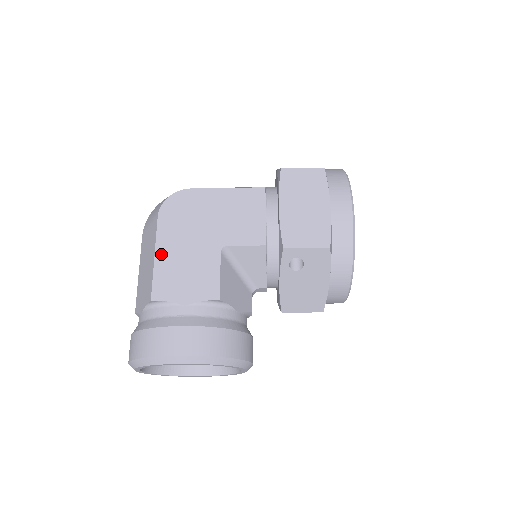
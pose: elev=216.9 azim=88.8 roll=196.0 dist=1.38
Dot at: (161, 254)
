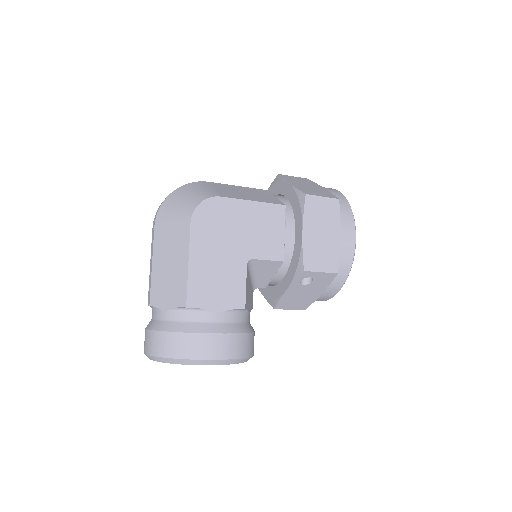
Dot at: (195, 262)
